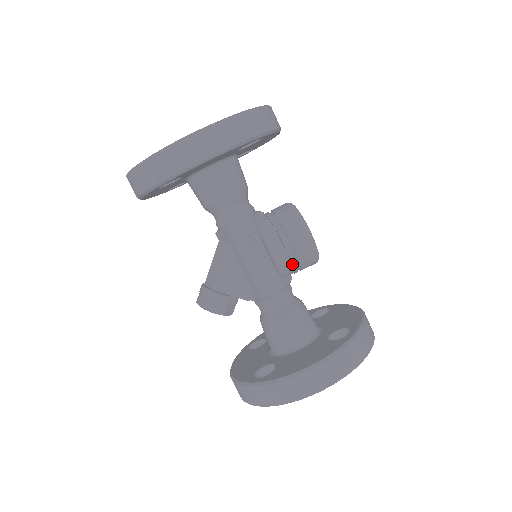
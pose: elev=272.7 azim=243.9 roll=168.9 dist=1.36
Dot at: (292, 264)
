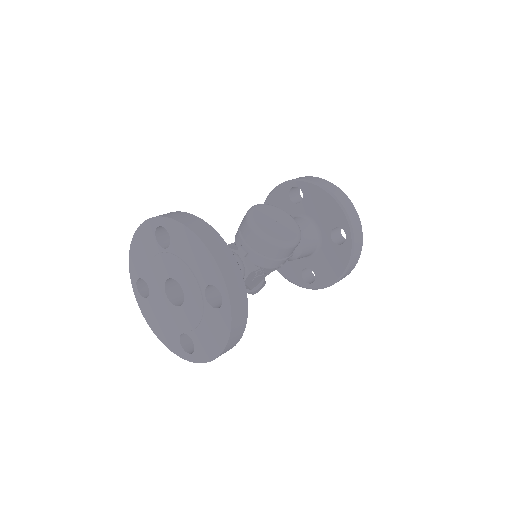
Dot at: occluded
